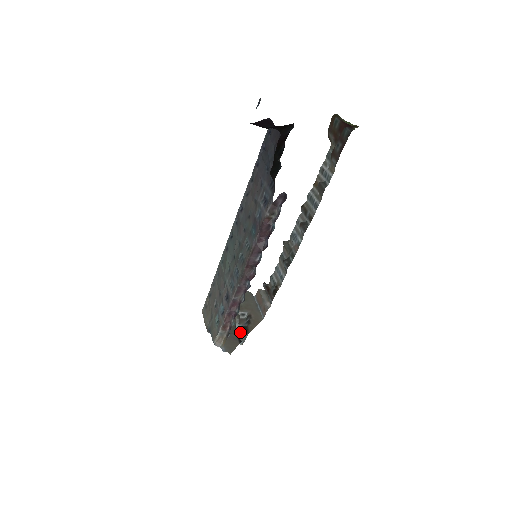
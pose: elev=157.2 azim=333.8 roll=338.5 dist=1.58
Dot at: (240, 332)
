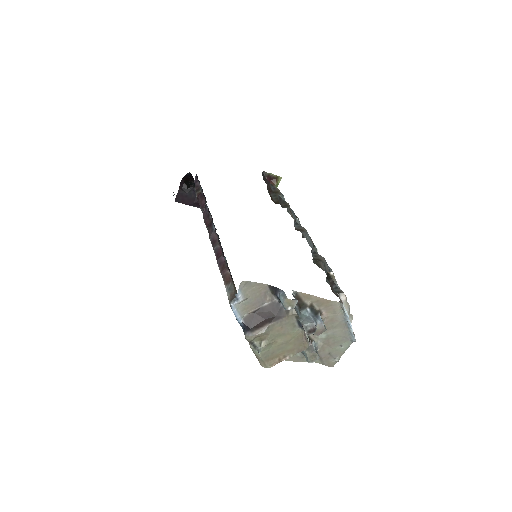
Dot at: (296, 312)
